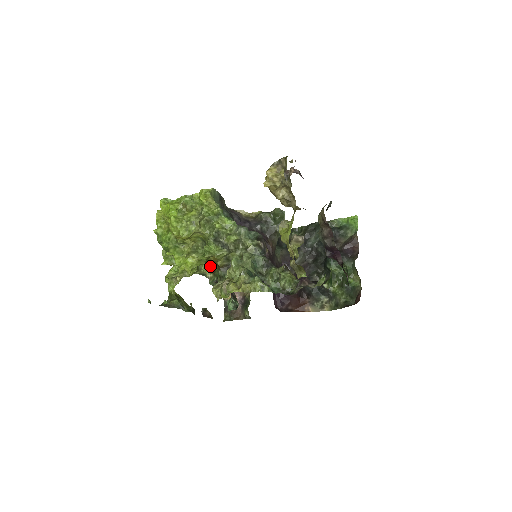
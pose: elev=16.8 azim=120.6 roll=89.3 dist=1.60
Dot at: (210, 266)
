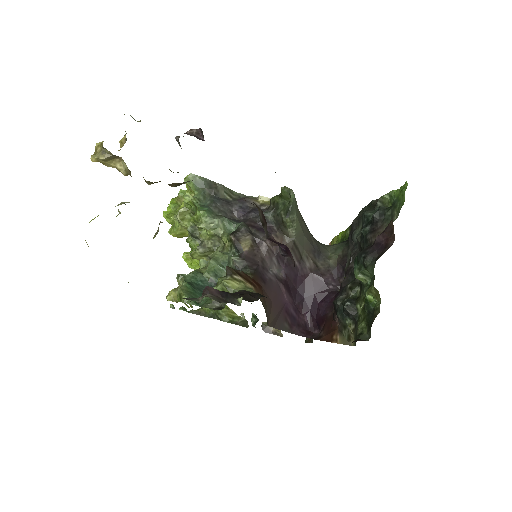
Dot at: occluded
